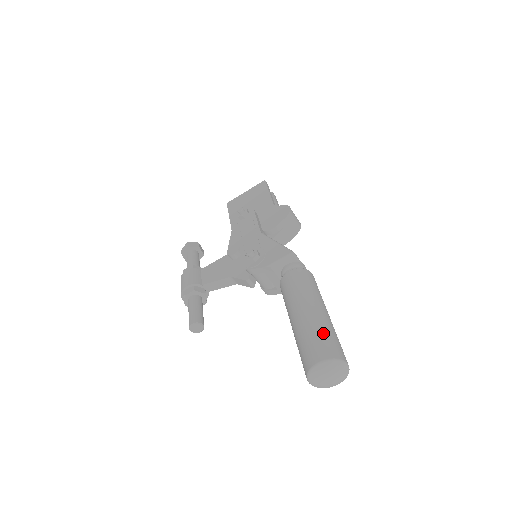
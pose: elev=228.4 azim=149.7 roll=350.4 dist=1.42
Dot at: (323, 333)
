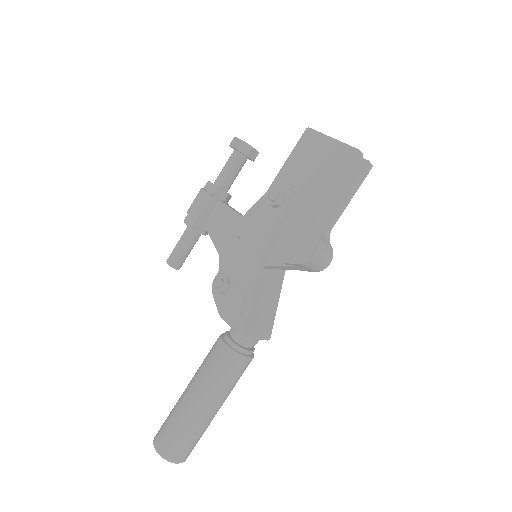
Dot at: (181, 434)
